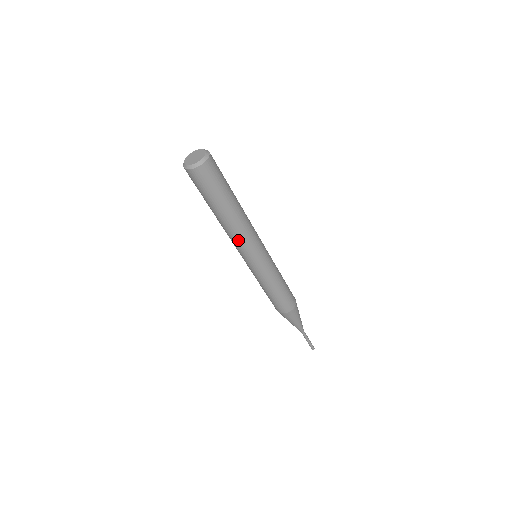
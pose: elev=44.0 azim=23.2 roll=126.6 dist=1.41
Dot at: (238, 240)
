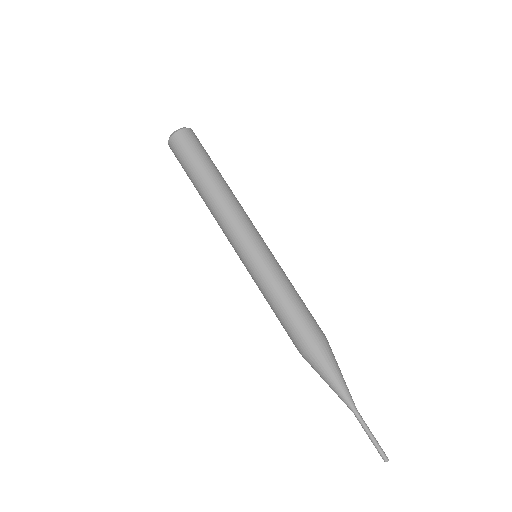
Dot at: (233, 214)
